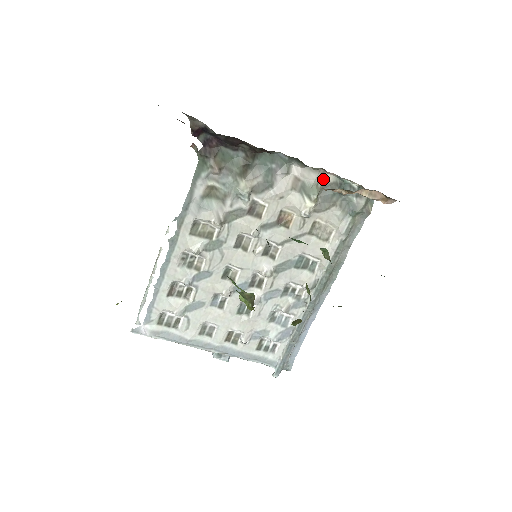
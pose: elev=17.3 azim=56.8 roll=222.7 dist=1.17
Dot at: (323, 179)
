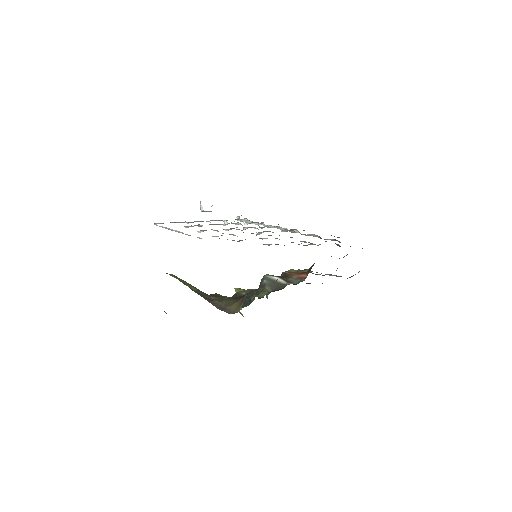
Dot at: occluded
